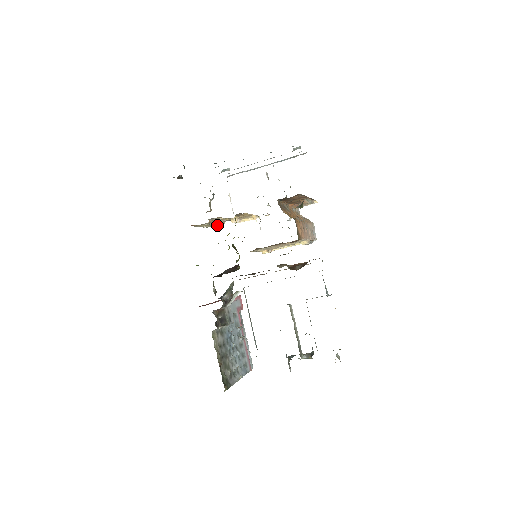
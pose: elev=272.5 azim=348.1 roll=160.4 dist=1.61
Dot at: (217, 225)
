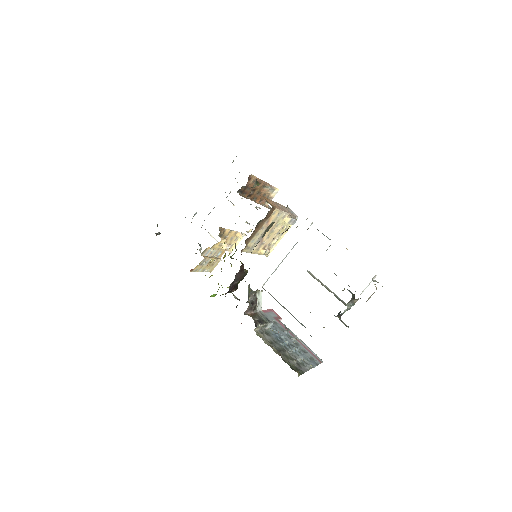
Dot at: (216, 265)
